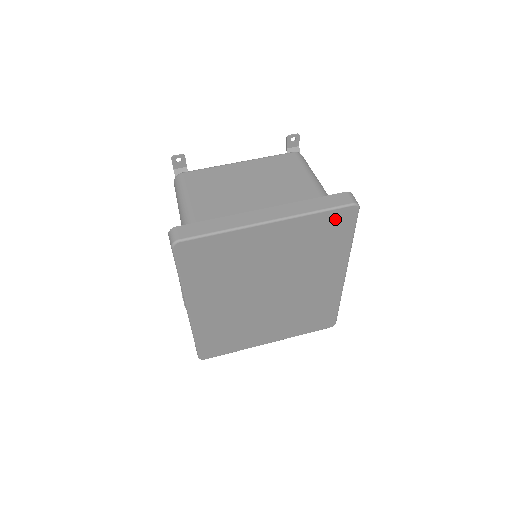
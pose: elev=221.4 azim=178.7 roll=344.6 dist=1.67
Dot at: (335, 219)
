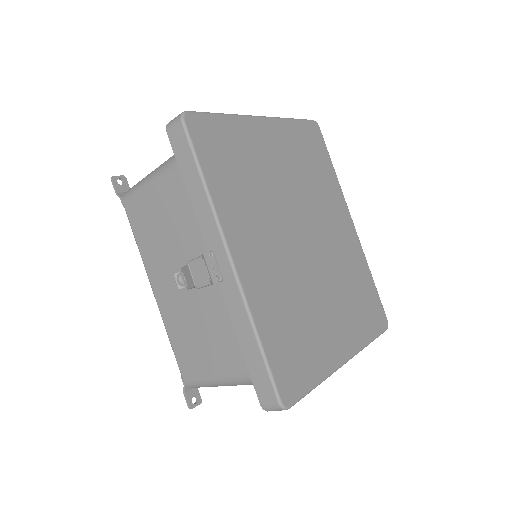
Dot at: (309, 133)
